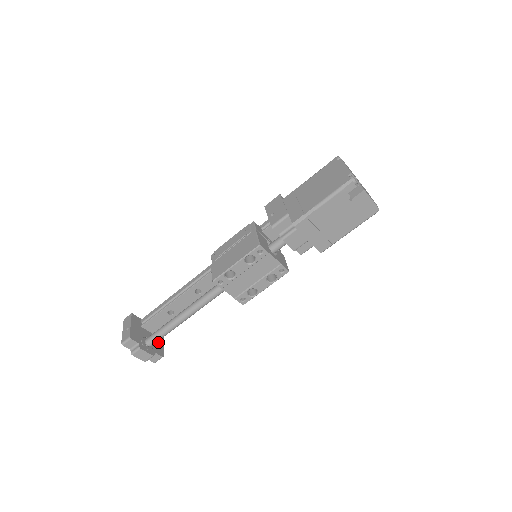
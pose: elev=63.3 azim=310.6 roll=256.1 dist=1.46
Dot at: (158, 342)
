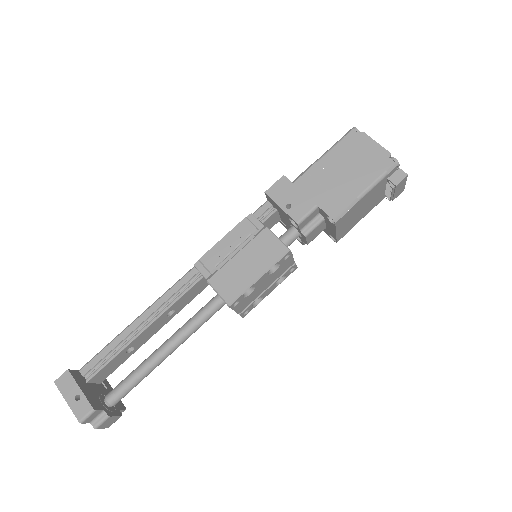
Dot at: occluded
